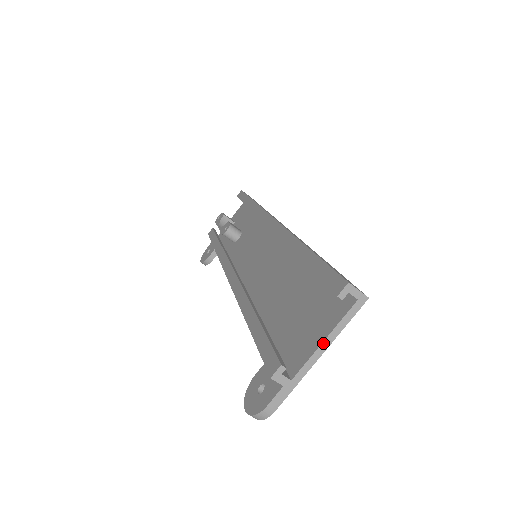
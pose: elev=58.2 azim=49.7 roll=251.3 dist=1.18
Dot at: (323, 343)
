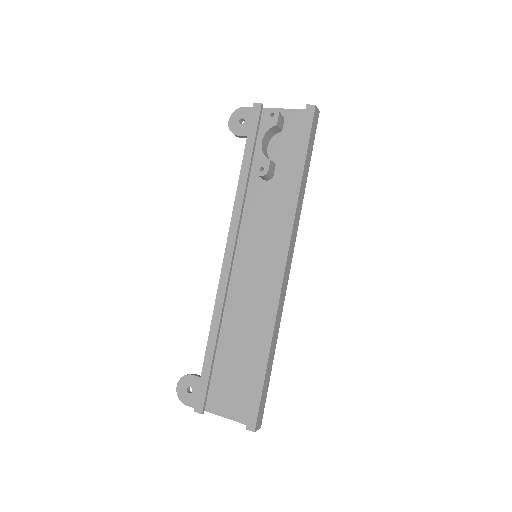
Dot at: (228, 418)
